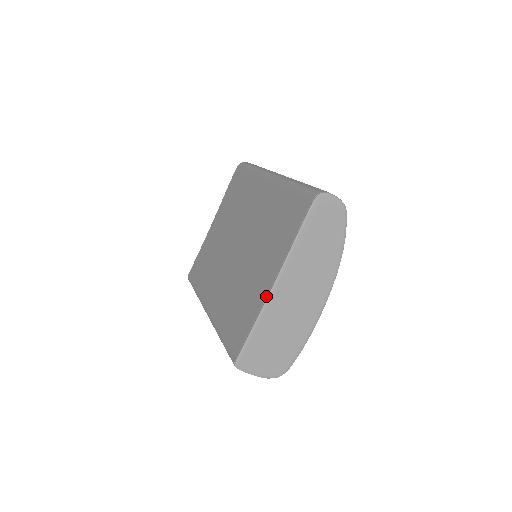
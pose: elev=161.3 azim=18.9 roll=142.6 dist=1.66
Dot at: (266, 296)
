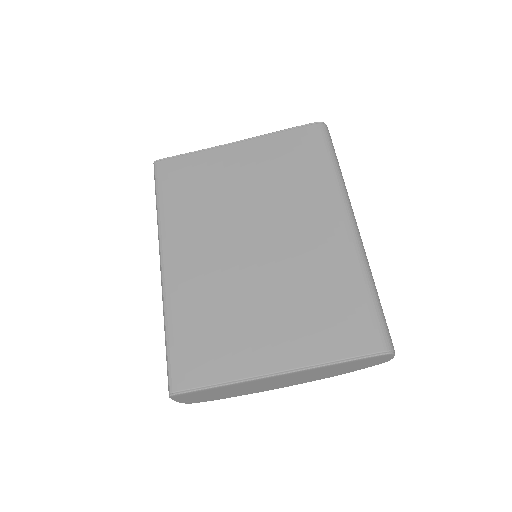
Dot at: (258, 375)
